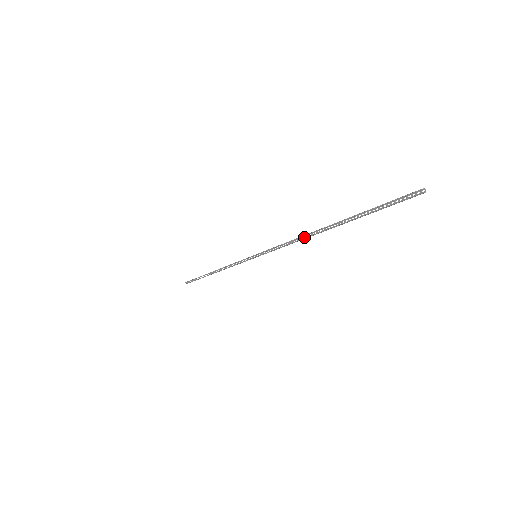
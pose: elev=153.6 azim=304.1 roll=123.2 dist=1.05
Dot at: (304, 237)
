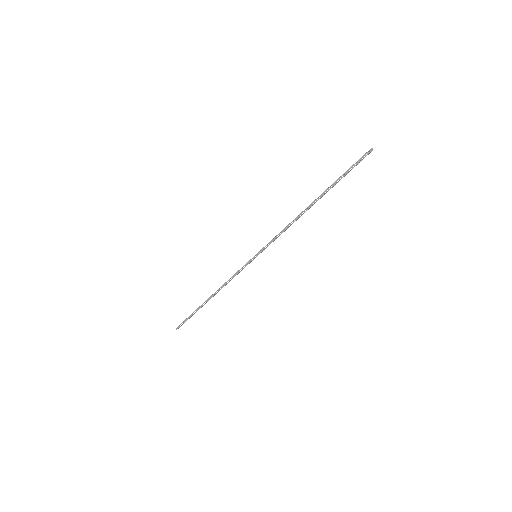
Dot at: (297, 218)
